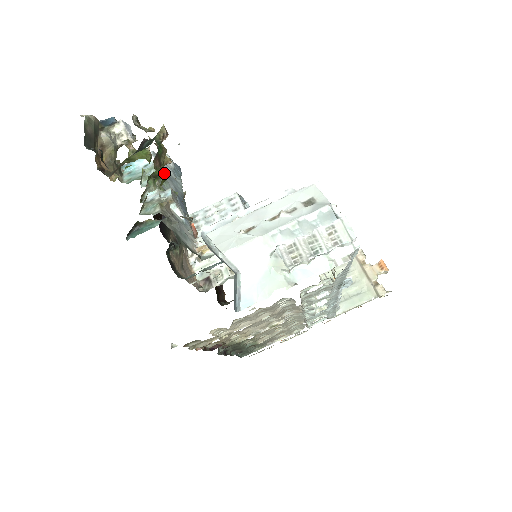
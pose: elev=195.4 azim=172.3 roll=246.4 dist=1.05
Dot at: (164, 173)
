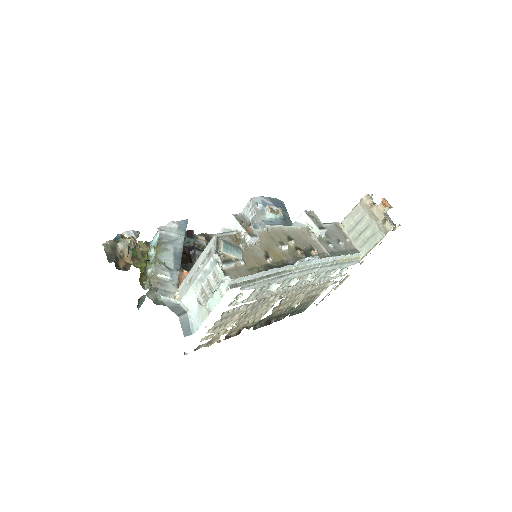
Dot at: (143, 263)
